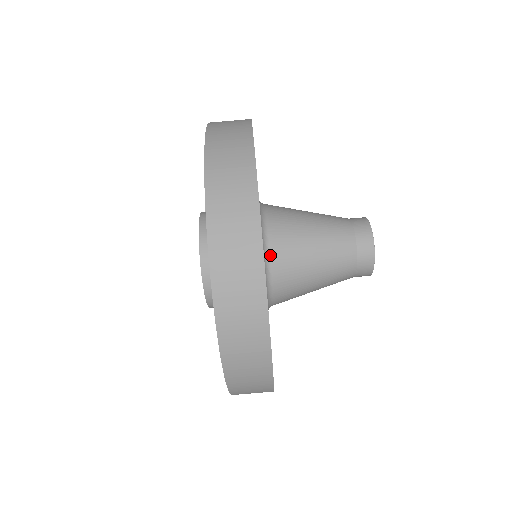
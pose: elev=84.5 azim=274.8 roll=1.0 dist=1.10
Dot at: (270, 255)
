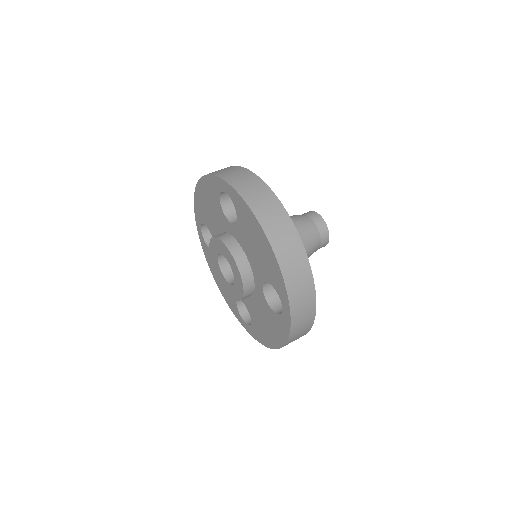
Dot at: occluded
